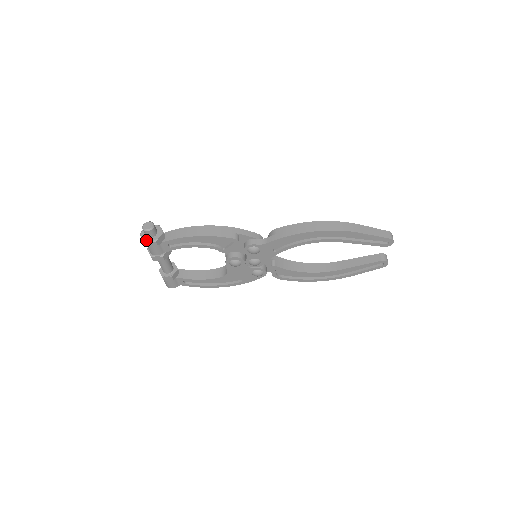
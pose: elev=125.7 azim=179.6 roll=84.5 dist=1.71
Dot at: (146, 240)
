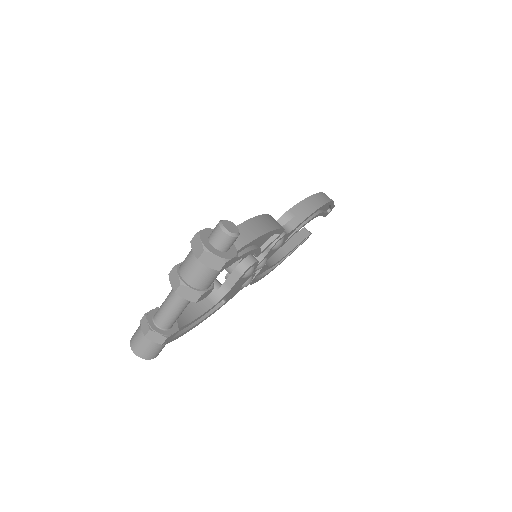
Dot at: (227, 257)
